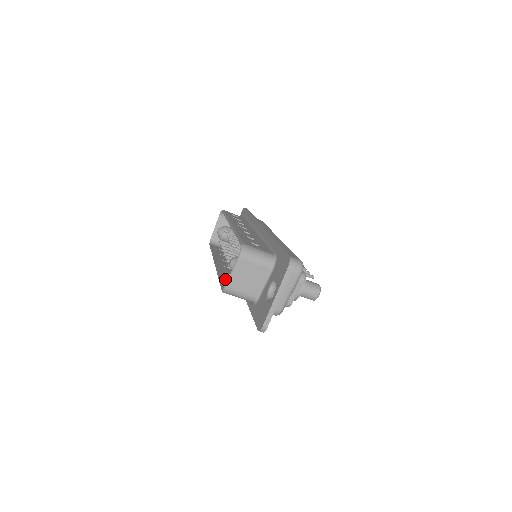
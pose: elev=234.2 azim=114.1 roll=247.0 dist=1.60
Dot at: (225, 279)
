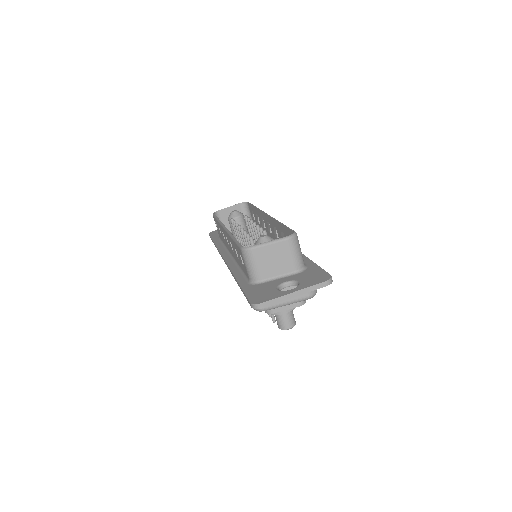
Dot at: occluded
